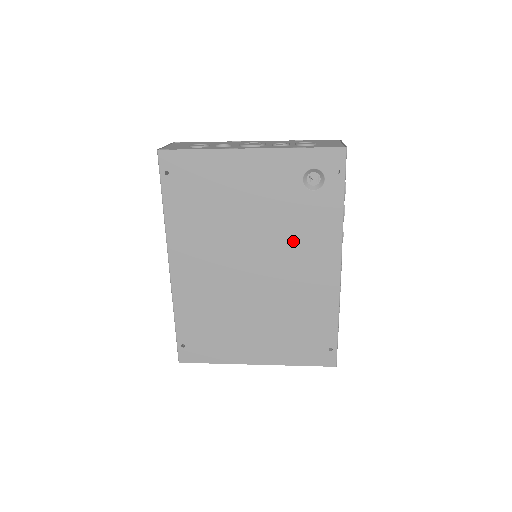
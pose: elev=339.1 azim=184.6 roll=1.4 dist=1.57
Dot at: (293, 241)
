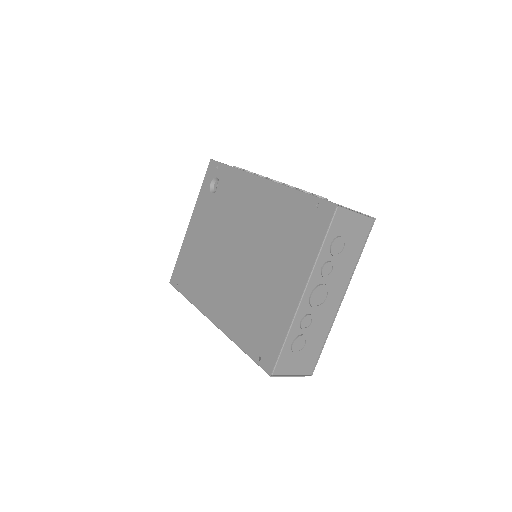
Dot at: (235, 212)
